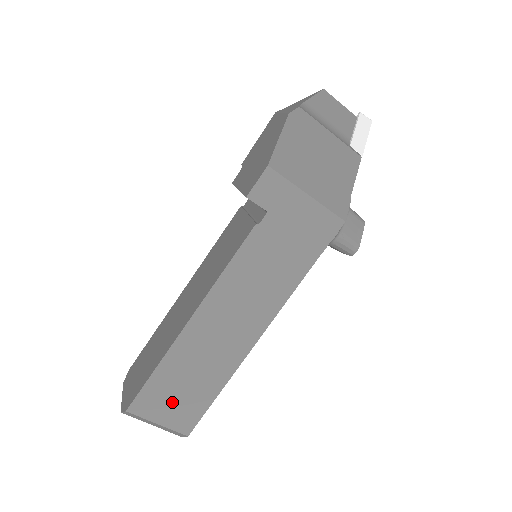
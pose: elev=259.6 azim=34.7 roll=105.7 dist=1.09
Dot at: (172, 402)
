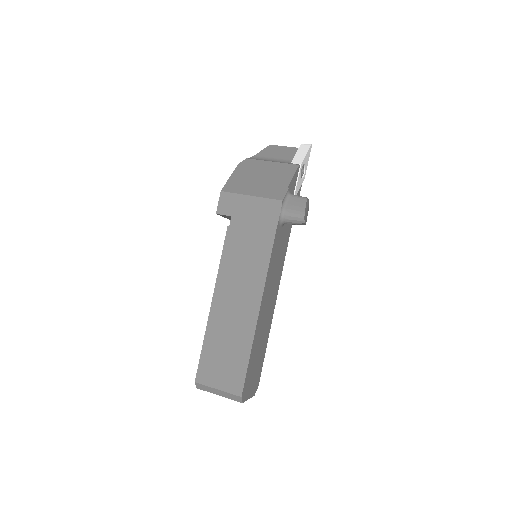
Dot at: (221, 369)
